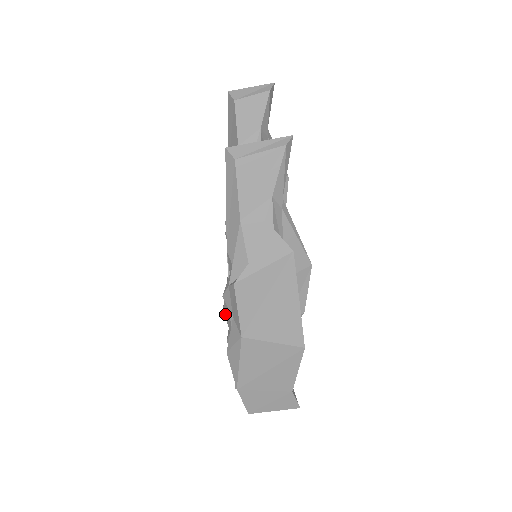
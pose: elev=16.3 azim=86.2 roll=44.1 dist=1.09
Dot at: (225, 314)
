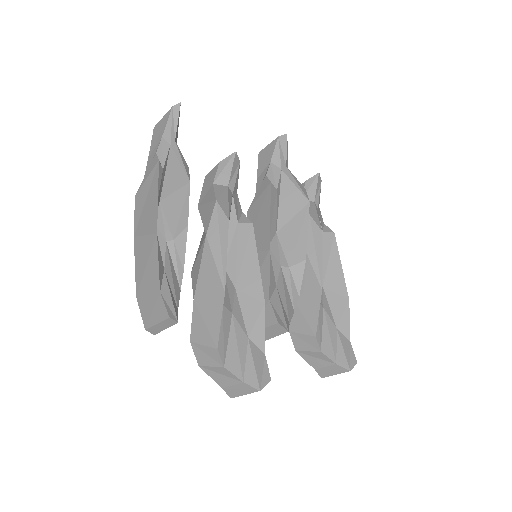
Dot at: occluded
